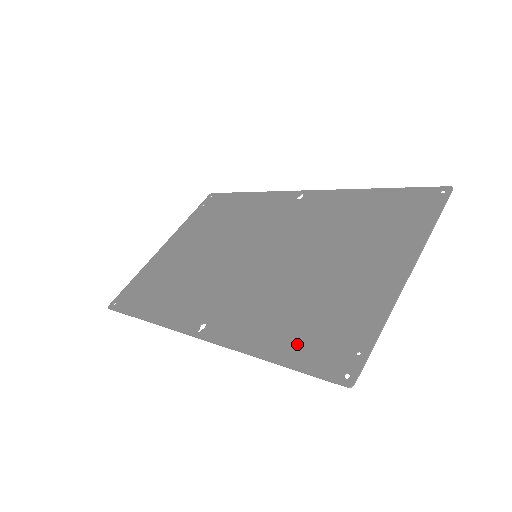
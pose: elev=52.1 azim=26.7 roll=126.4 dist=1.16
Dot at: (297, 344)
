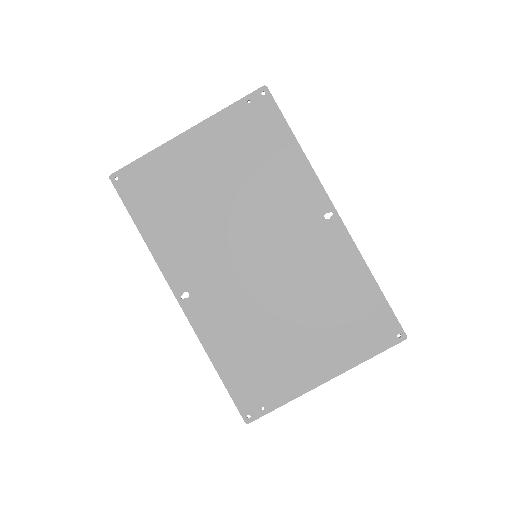
Dot at: (237, 373)
